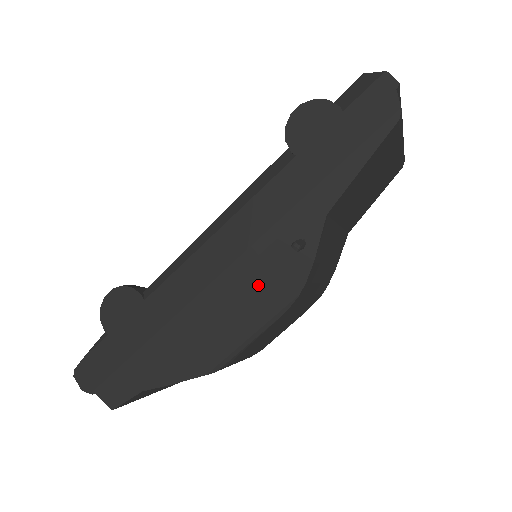
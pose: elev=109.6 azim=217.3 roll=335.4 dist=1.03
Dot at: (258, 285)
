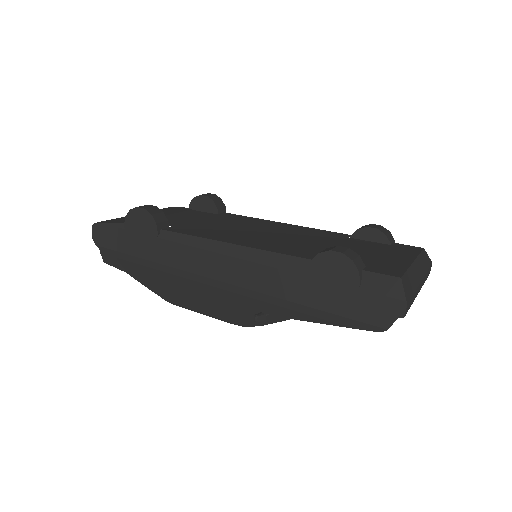
Dot at: (225, 302)
